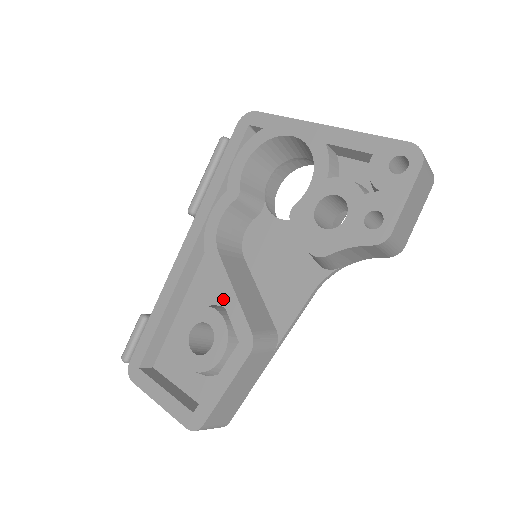
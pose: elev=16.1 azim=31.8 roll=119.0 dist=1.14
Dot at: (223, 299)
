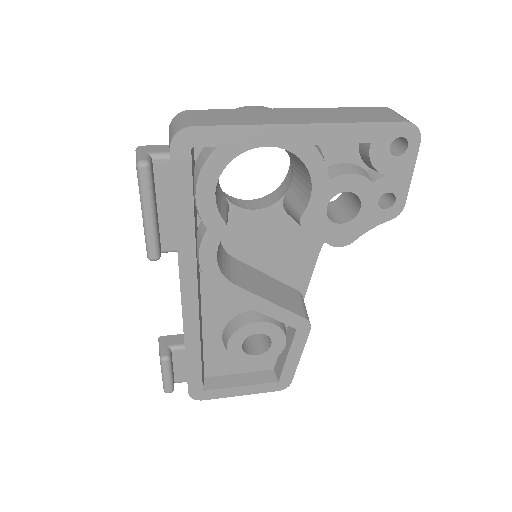
Dot at: (263, 313)
